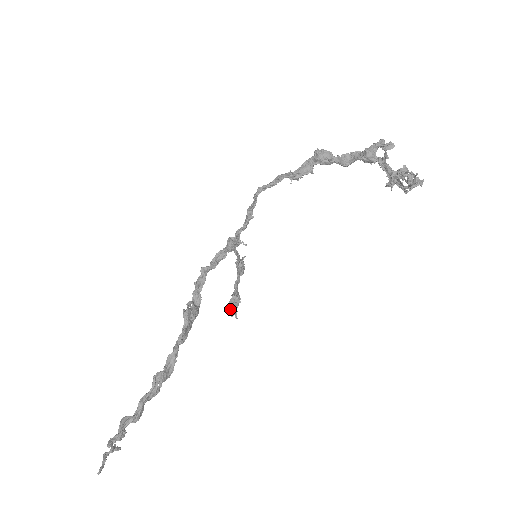
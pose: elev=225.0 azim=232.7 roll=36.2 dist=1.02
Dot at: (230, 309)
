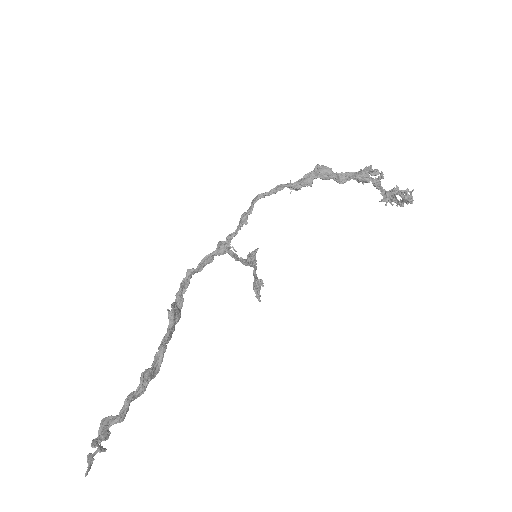
Dot at: (254, 291)
